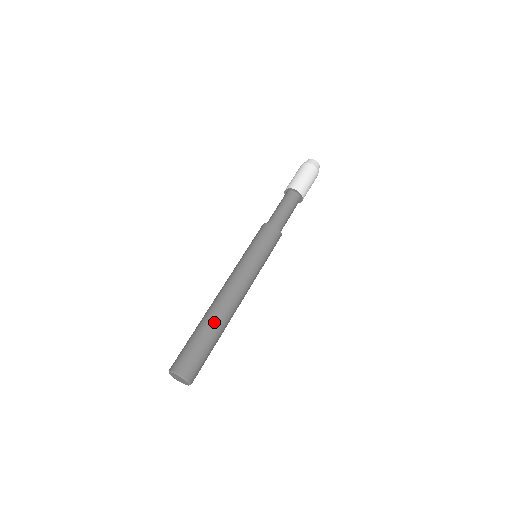
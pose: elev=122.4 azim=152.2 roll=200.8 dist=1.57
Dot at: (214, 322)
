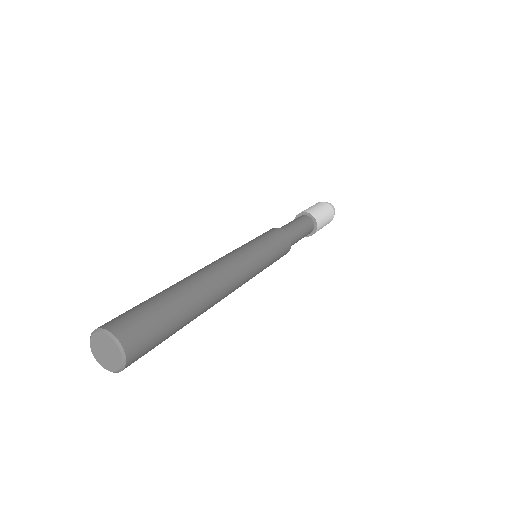
Dot at: (188, 289)
